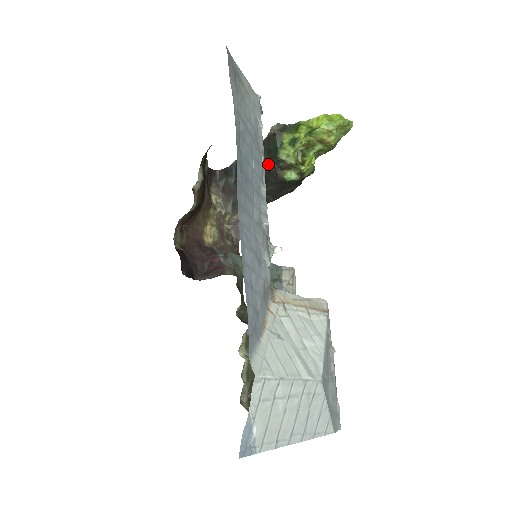
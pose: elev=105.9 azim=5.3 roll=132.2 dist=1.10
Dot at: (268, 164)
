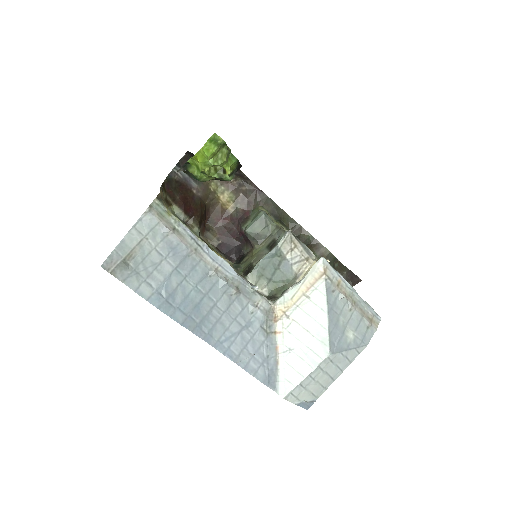
Dot at: occluded
